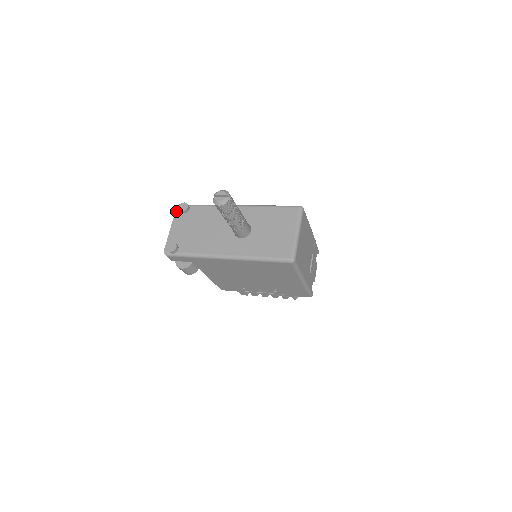
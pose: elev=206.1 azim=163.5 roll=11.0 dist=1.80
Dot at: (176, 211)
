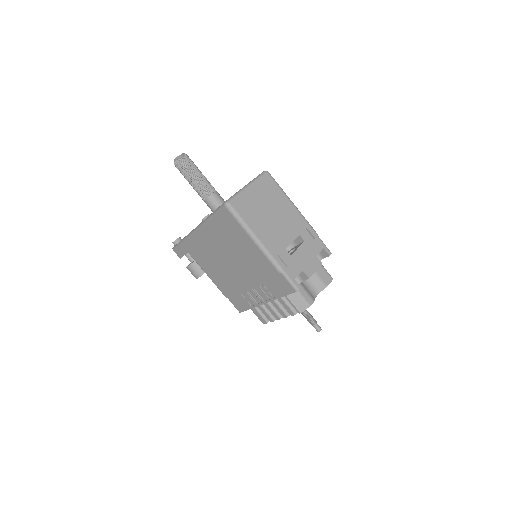
Dot at: occluded
